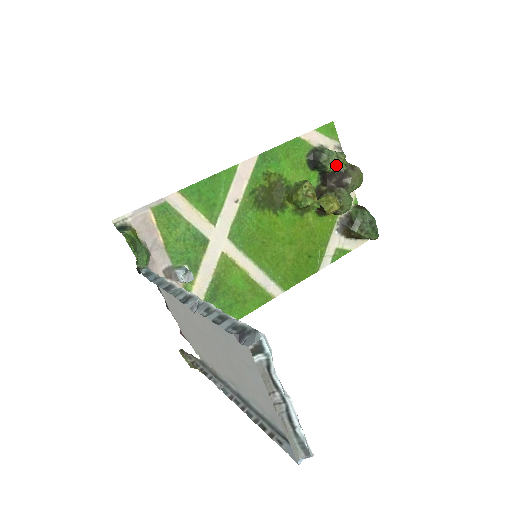
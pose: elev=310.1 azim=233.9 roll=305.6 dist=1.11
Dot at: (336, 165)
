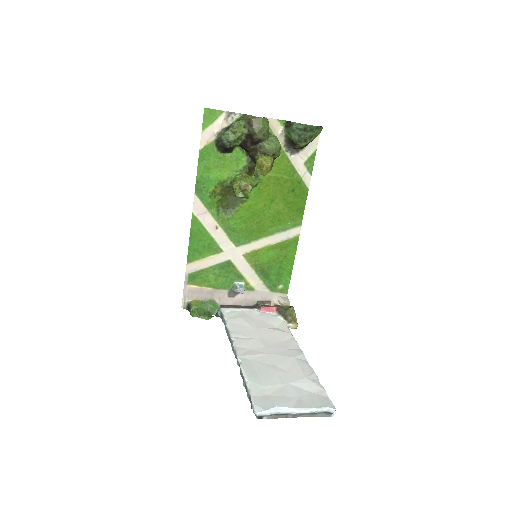
Dot at: (239, 138)
